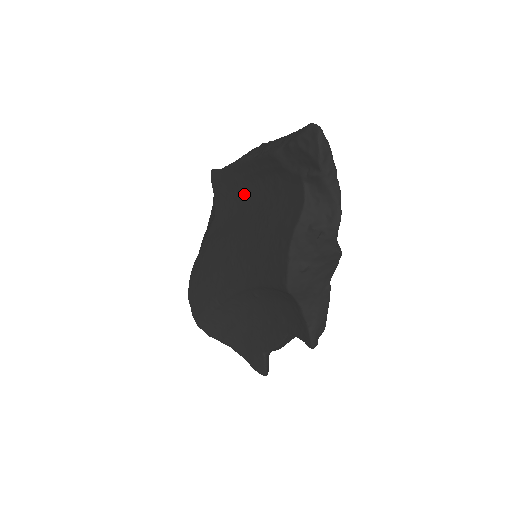
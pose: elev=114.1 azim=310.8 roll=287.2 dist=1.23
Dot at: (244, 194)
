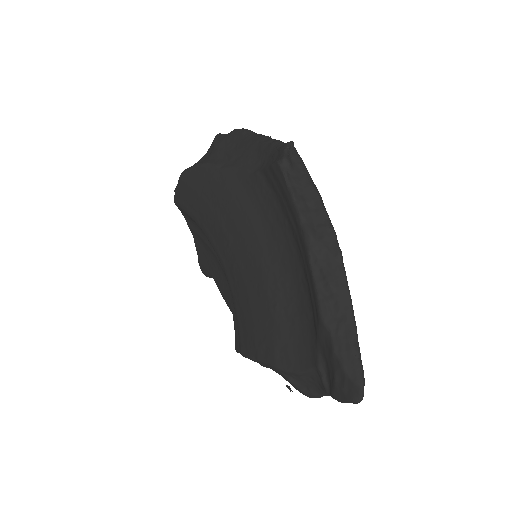
Dot at: (286, 234)
